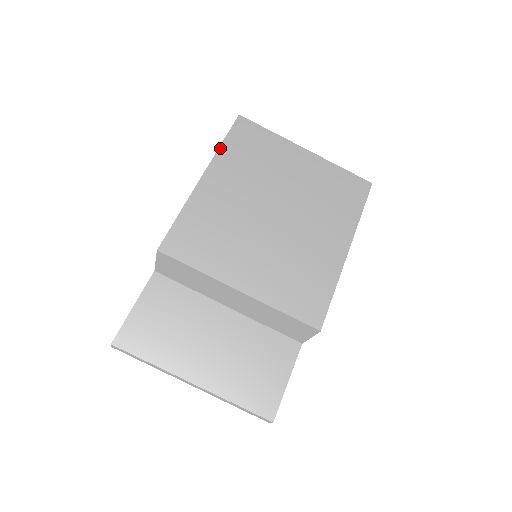
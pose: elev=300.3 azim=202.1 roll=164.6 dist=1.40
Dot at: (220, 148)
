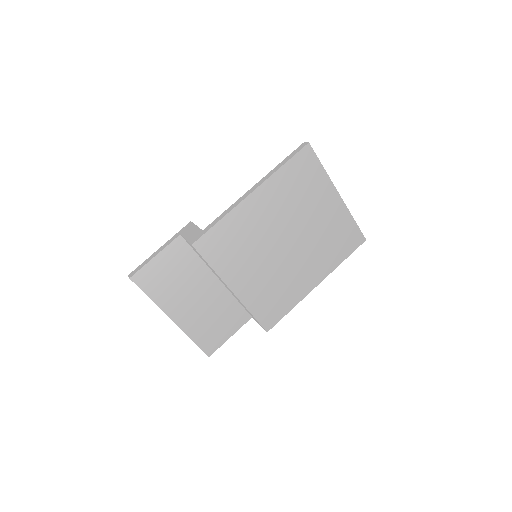
Dot at: (277, 171)
